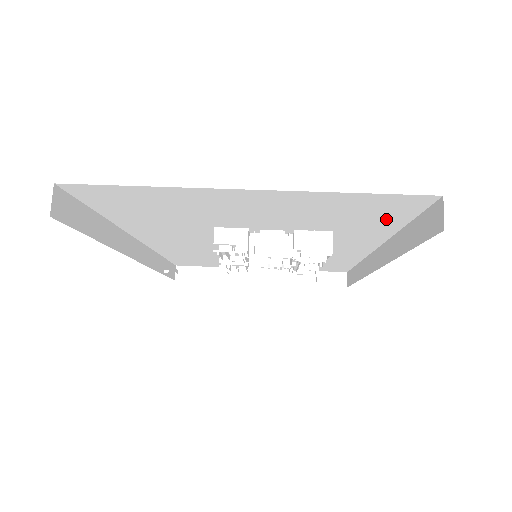
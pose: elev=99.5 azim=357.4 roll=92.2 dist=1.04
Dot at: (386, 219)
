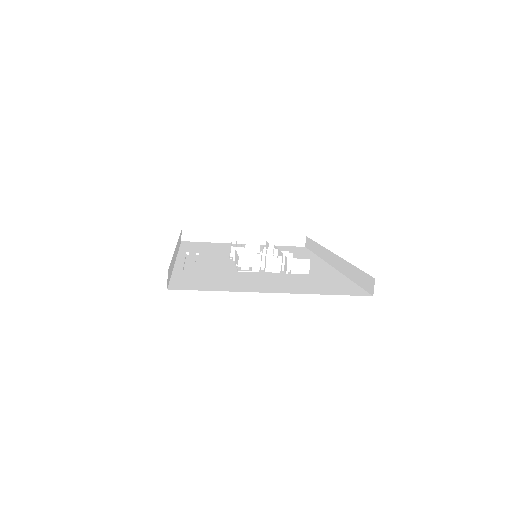
Dot at: occluded
